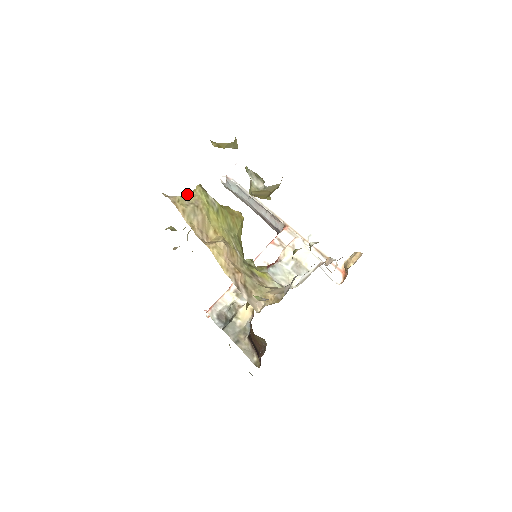
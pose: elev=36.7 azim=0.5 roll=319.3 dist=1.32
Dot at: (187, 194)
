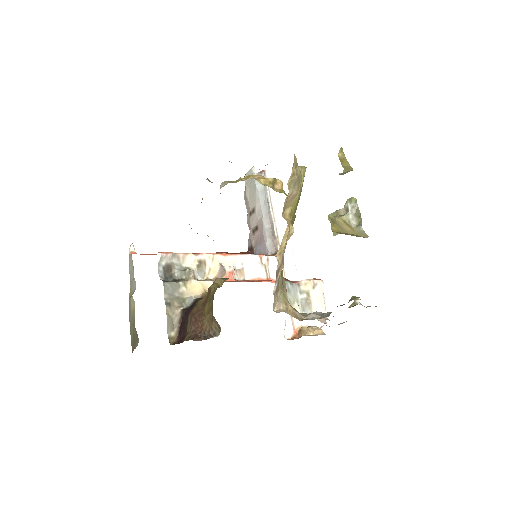
Dot at: occluded
